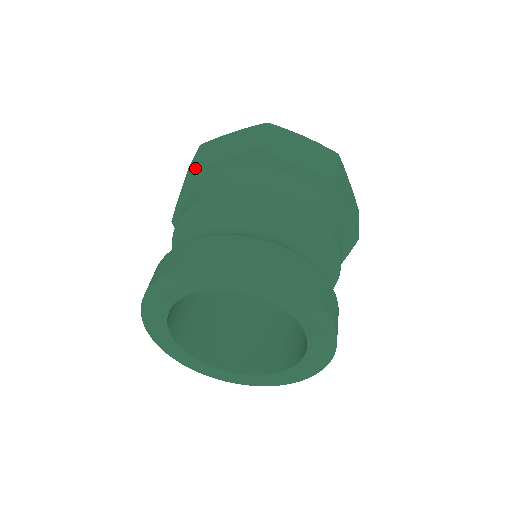
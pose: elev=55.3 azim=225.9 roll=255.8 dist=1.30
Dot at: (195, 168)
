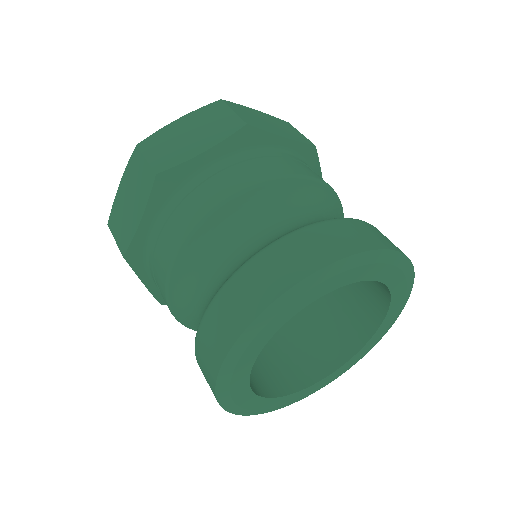
Dot at: (167, 171)
